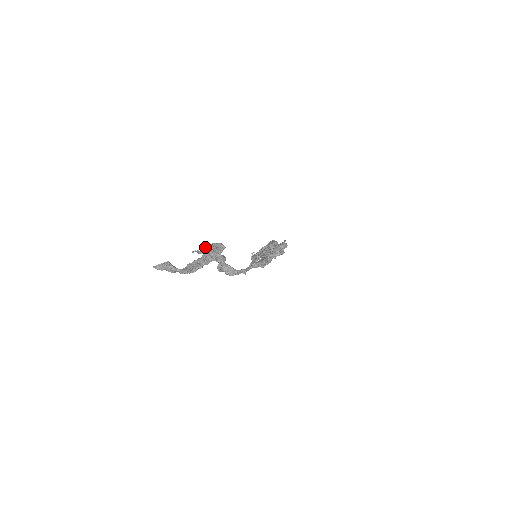
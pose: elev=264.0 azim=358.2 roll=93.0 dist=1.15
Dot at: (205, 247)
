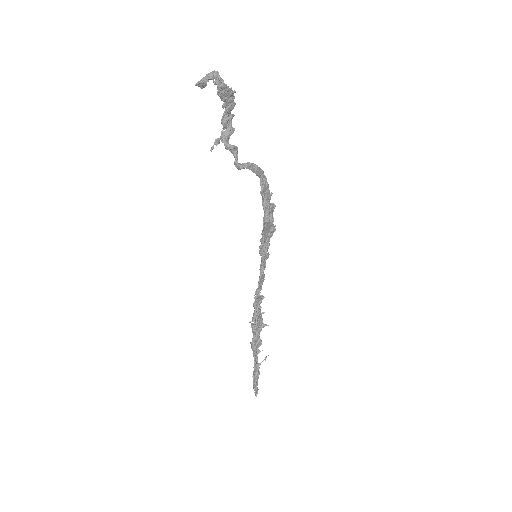
Dot at: (221, 119)
